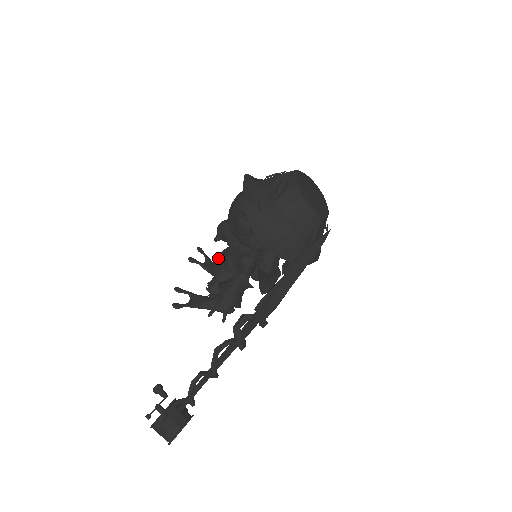
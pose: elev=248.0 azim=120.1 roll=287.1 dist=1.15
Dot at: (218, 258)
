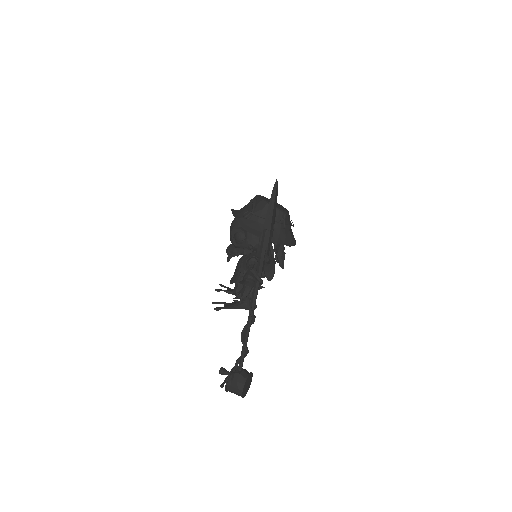
Dot at: (234, 274)
